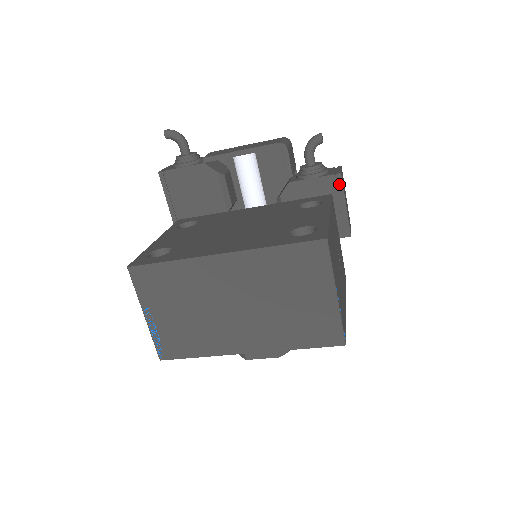
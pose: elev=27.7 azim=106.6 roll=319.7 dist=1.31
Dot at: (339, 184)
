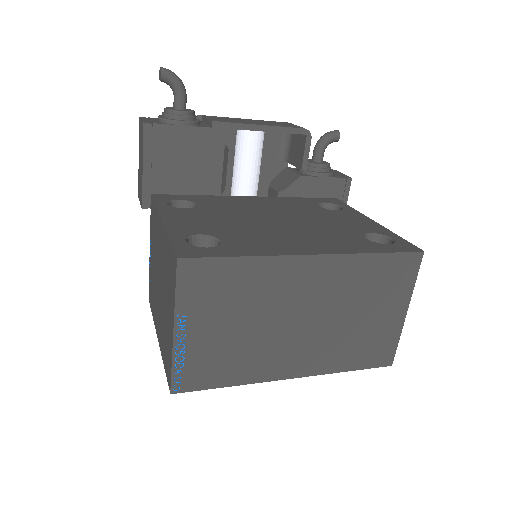
Dot at: (346, 189)
